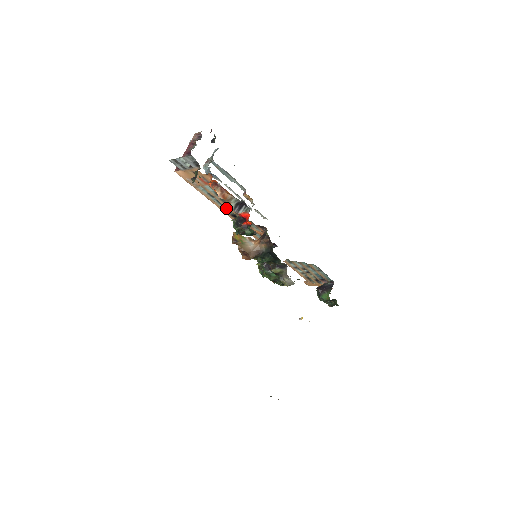
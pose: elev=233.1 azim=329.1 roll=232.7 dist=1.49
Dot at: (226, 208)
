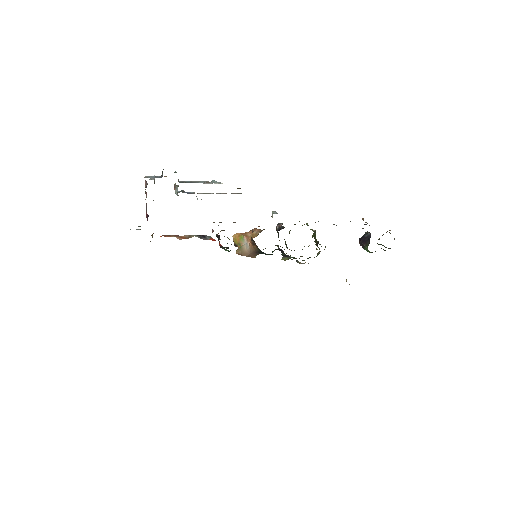
Dot at: occluded
